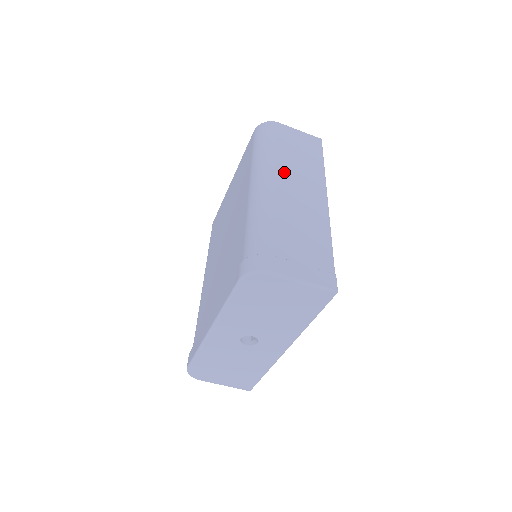
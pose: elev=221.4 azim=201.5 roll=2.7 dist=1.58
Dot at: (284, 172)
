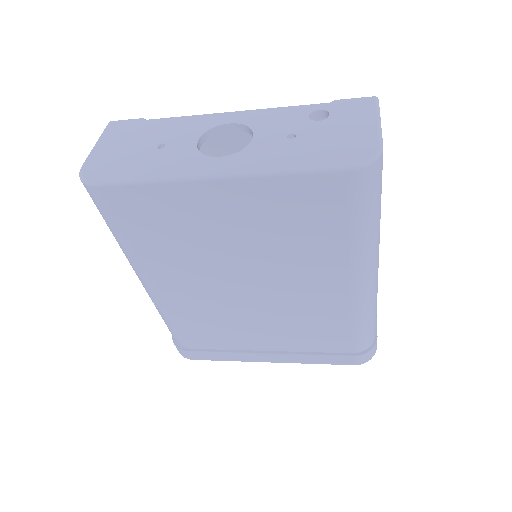
Dot at: occluded
